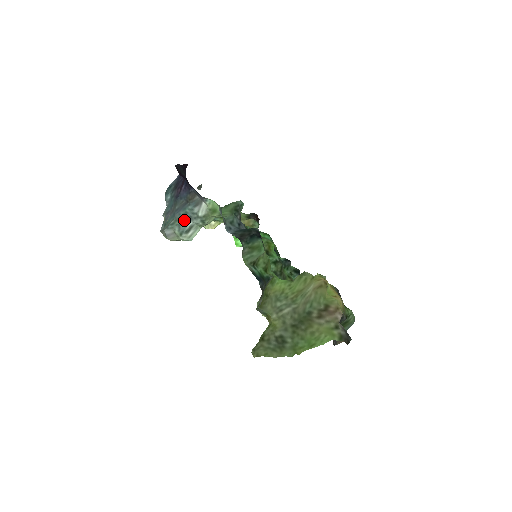
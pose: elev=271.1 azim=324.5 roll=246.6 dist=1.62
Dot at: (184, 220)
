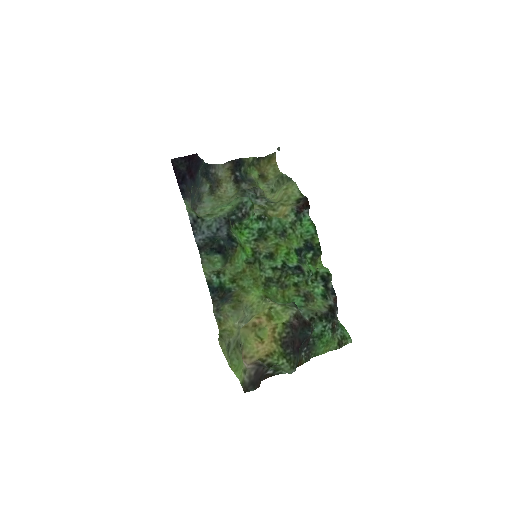
Dot at: occluded
